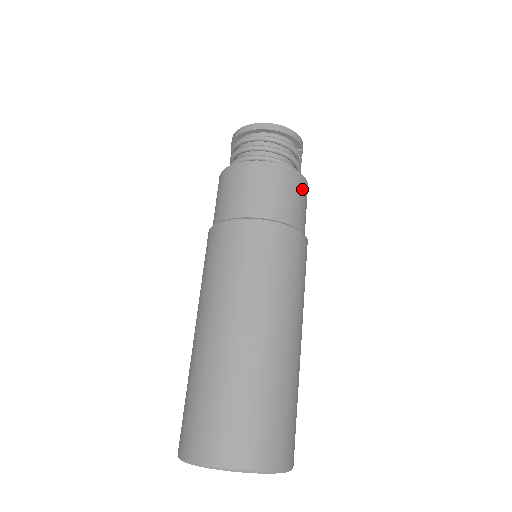
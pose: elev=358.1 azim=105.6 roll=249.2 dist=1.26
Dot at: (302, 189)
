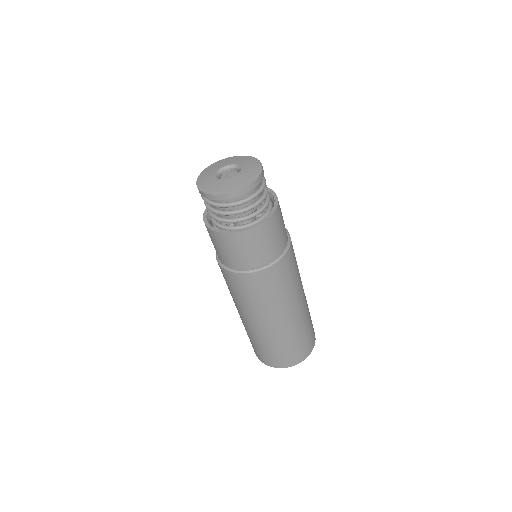
Dot at: (262, 235)
